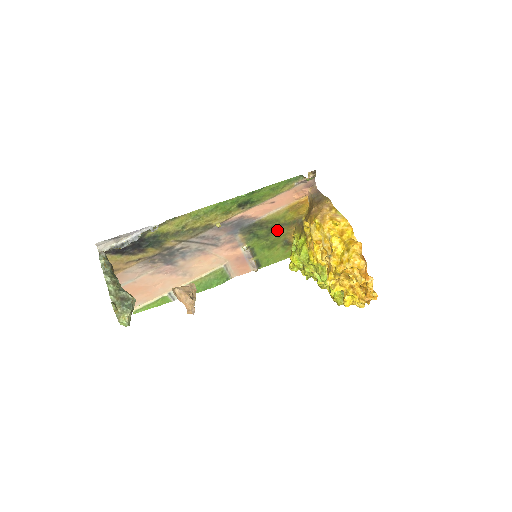
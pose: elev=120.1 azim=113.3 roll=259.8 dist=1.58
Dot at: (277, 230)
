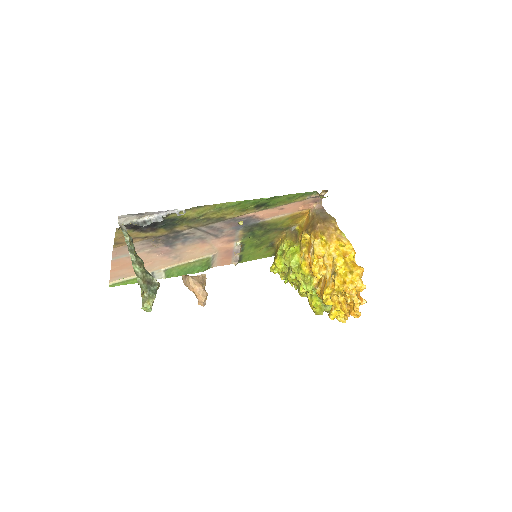
Dot at: (271, 233)
